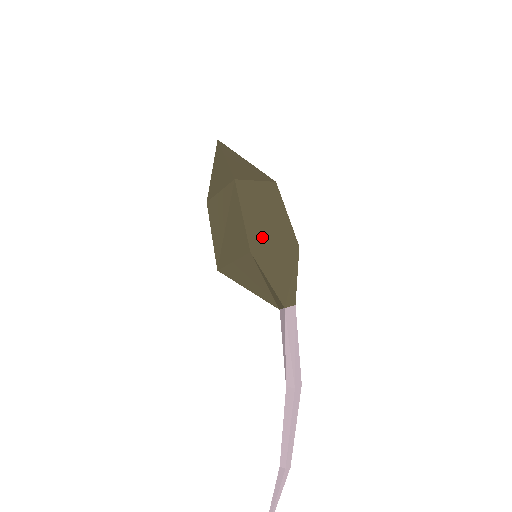
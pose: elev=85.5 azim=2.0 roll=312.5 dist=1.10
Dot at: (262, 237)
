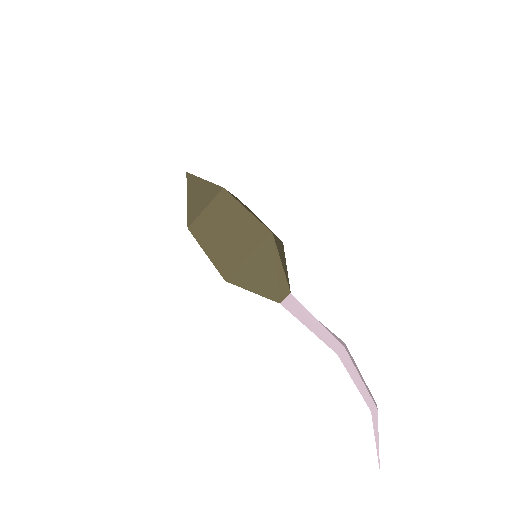
Dot at: (230, 258)
